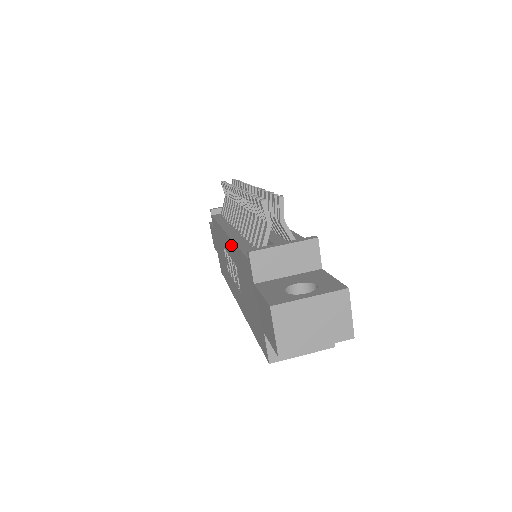
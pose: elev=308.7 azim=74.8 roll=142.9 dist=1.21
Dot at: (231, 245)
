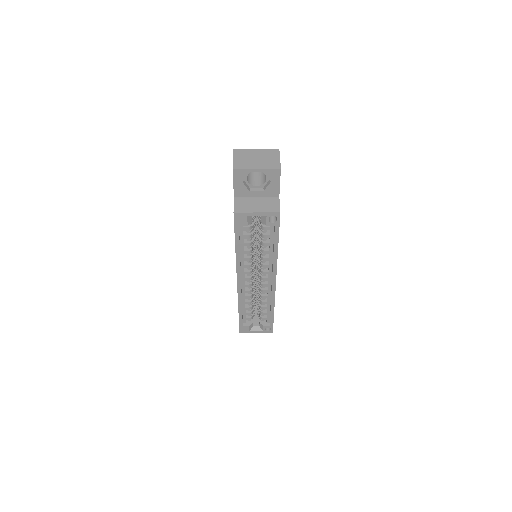
Dot at: occluded
